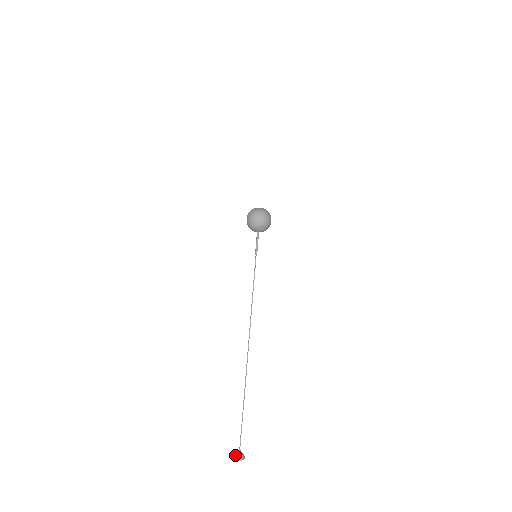
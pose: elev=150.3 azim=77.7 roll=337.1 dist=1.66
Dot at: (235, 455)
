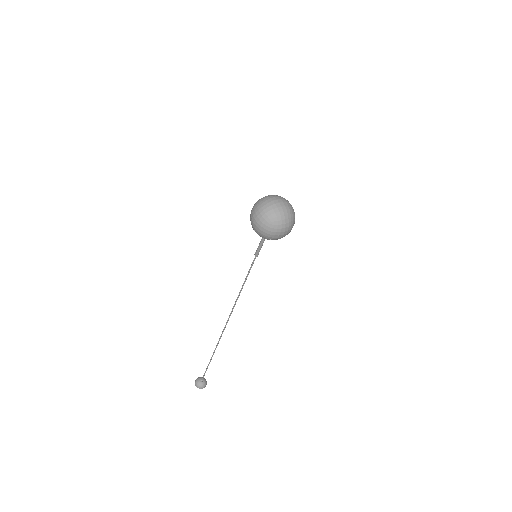
Dot at: (199, 386)
